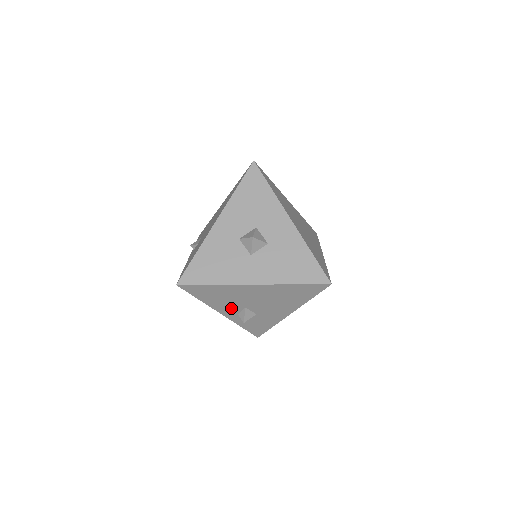
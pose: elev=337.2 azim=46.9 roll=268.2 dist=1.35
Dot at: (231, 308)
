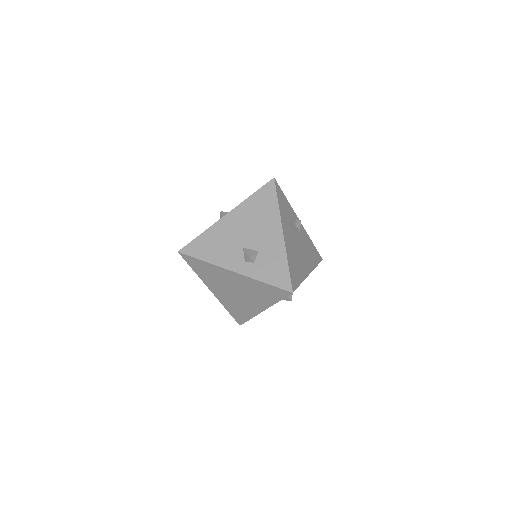
Dot at: (234, 257)
